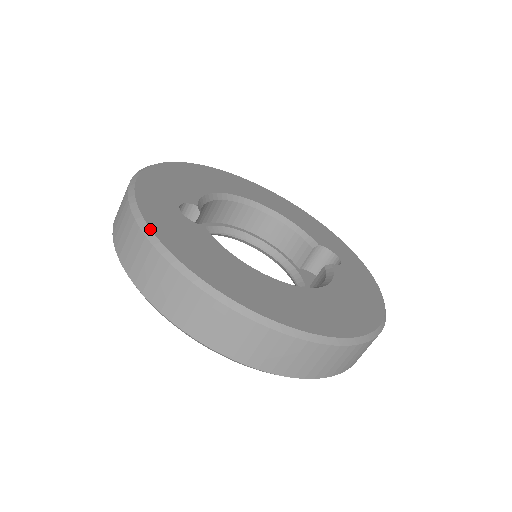
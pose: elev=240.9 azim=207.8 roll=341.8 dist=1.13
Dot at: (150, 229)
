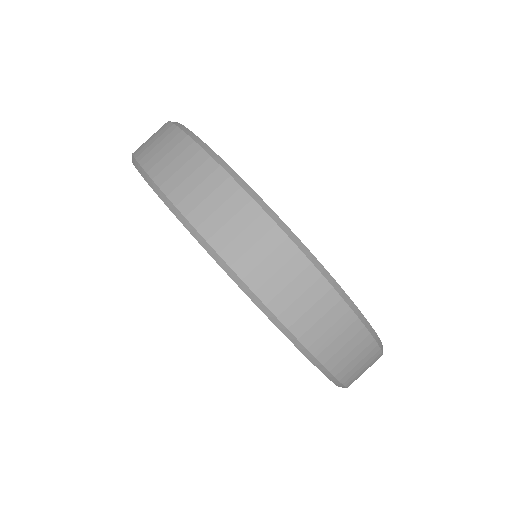
Dot at: occluded
